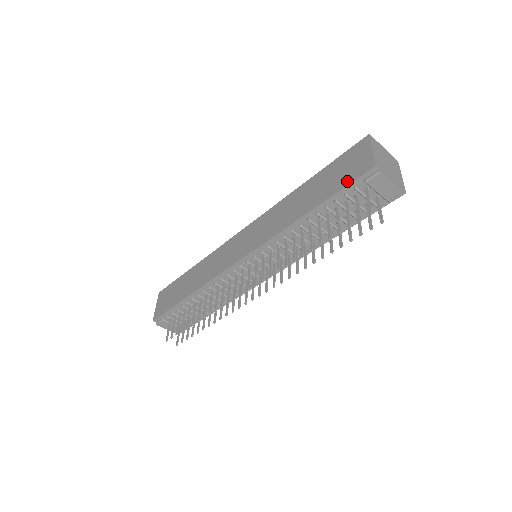
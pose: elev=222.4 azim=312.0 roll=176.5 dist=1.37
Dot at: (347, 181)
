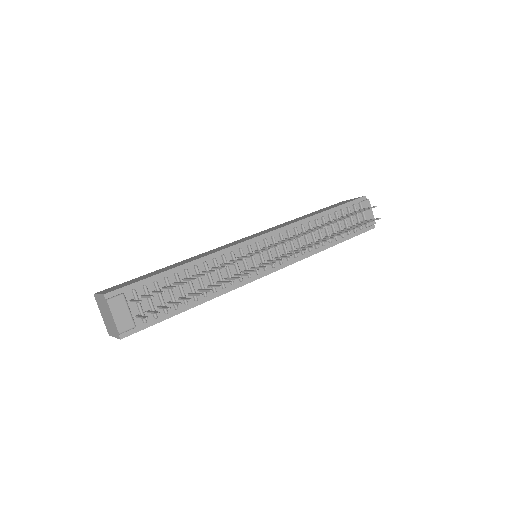
Dot at: (347, 202)
